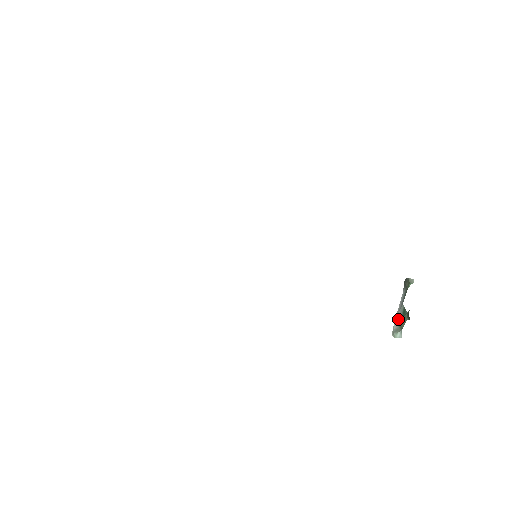
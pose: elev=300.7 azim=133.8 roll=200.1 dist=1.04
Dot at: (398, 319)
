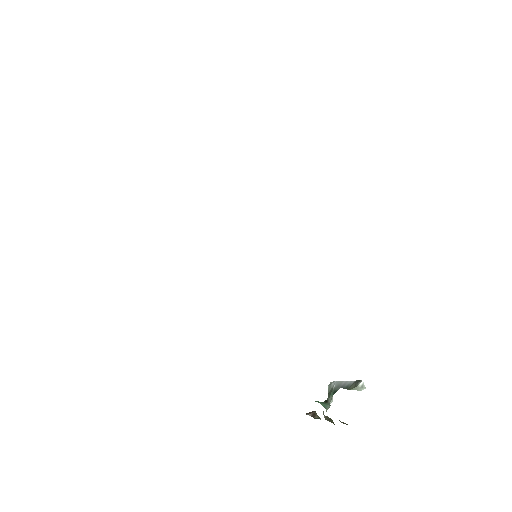
Dot at: (334, 386)
